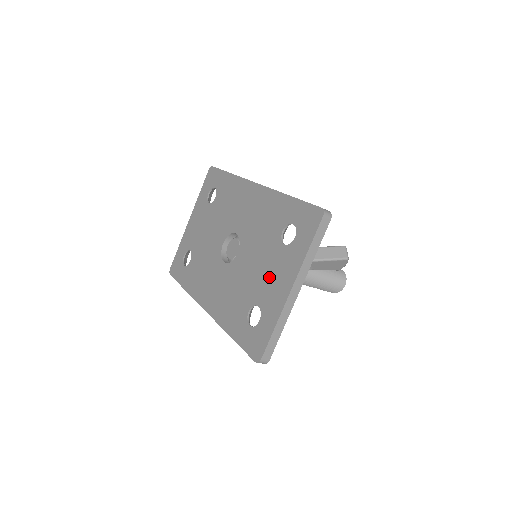
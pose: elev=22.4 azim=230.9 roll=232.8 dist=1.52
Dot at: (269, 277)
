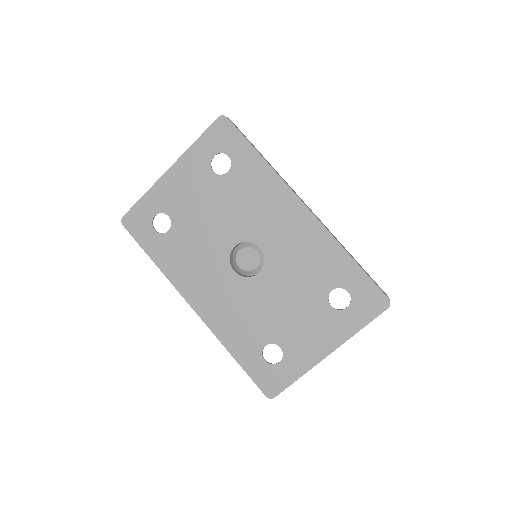
Dot at: (302, 327)
